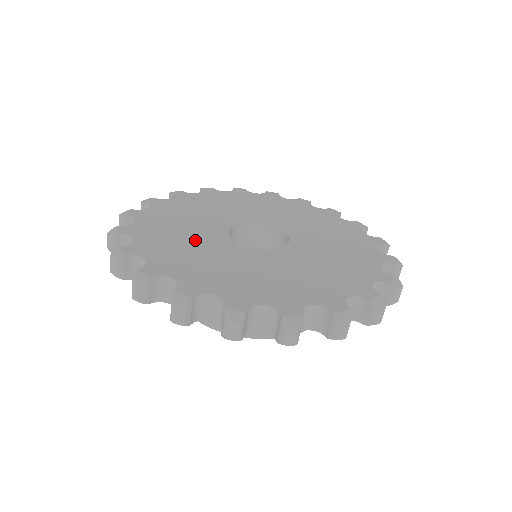
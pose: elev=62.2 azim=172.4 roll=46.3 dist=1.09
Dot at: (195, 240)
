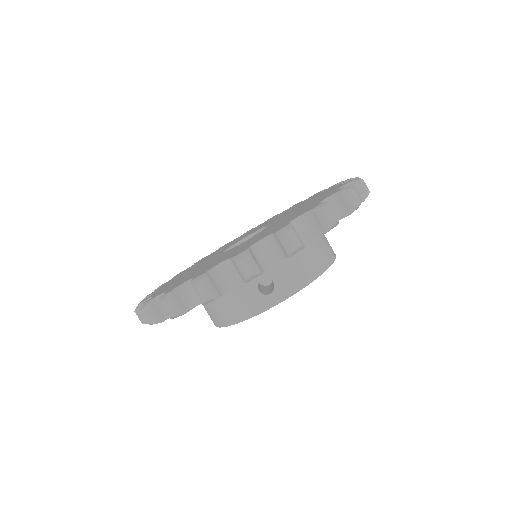
Dot at: (222, 256)
